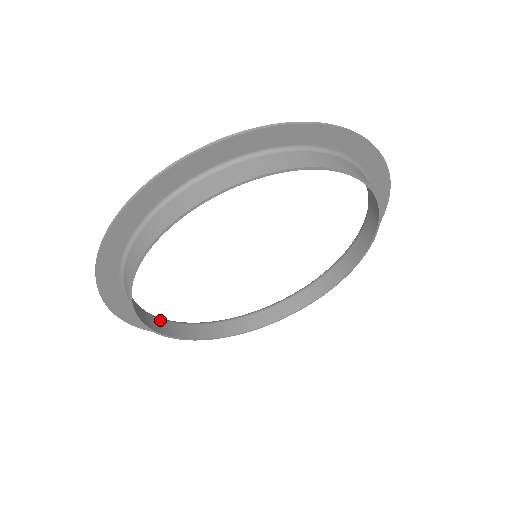
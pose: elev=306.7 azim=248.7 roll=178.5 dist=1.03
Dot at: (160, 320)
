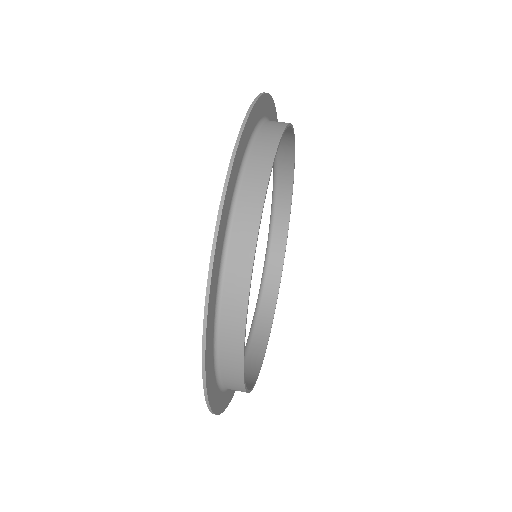
Dot at: occluded
